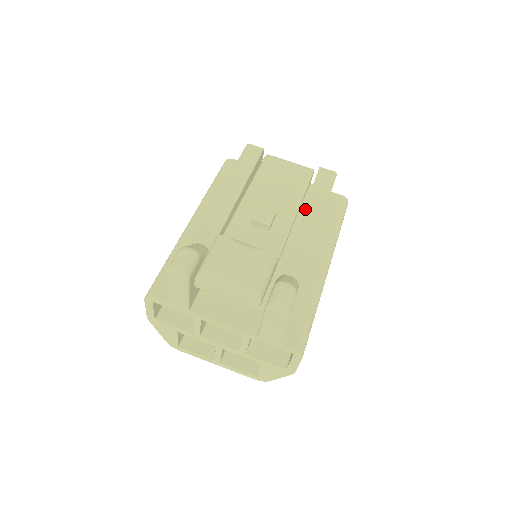
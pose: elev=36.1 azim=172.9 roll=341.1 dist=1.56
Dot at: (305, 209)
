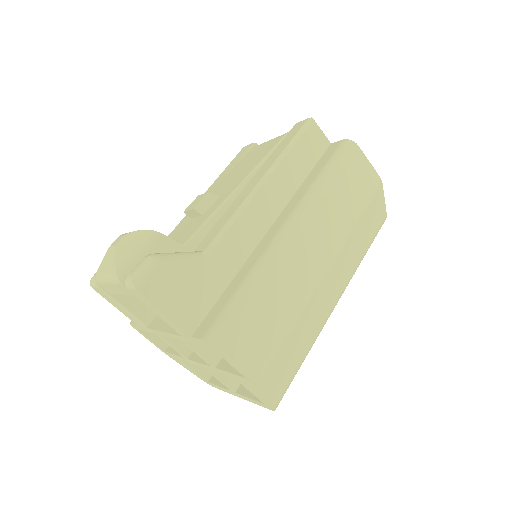
Dot at: (255, 175)
